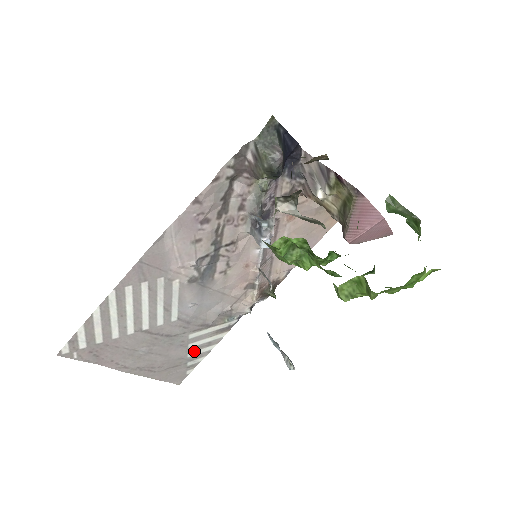
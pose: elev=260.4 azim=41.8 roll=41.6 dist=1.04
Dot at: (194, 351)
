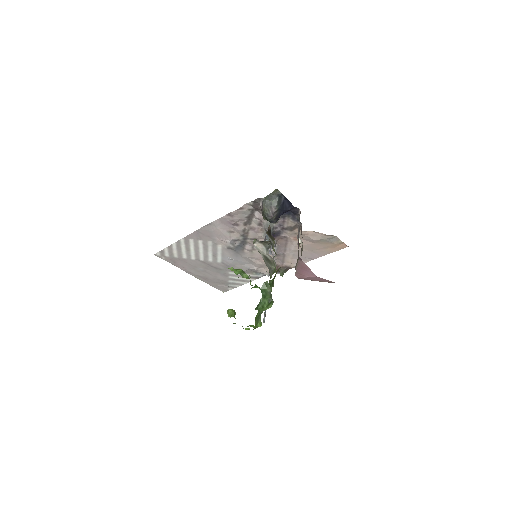
Dot at: (233, 280)
